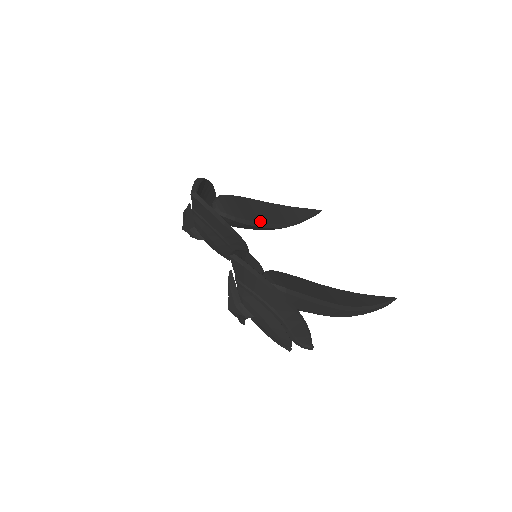
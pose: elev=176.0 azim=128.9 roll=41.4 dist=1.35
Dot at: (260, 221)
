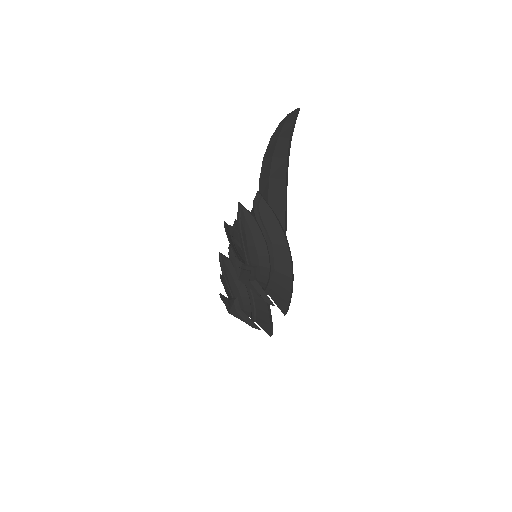
Dot at: occluded
